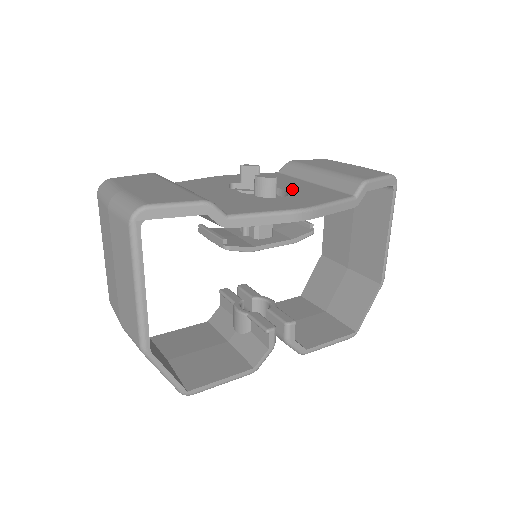
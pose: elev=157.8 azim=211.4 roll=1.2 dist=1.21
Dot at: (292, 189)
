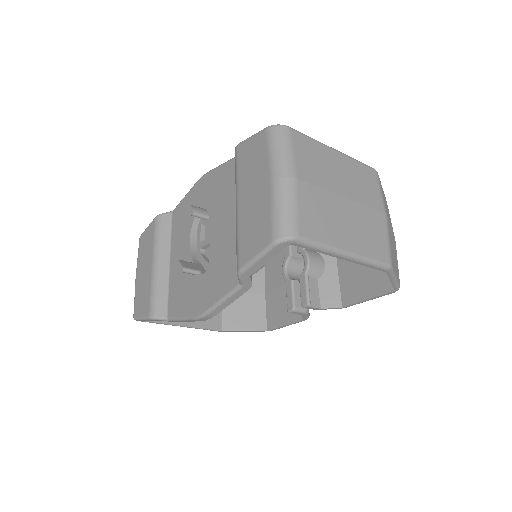
Dot at: (216, 246)
